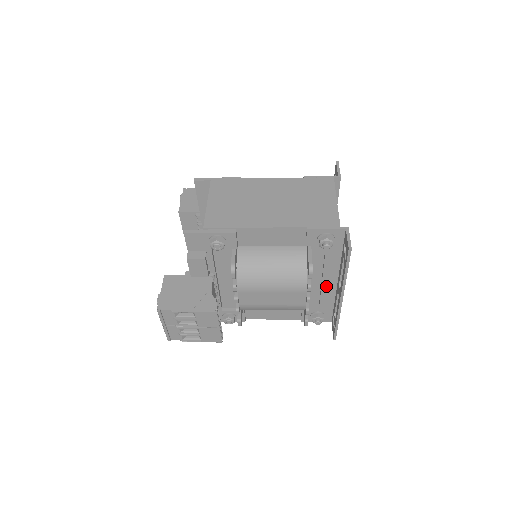
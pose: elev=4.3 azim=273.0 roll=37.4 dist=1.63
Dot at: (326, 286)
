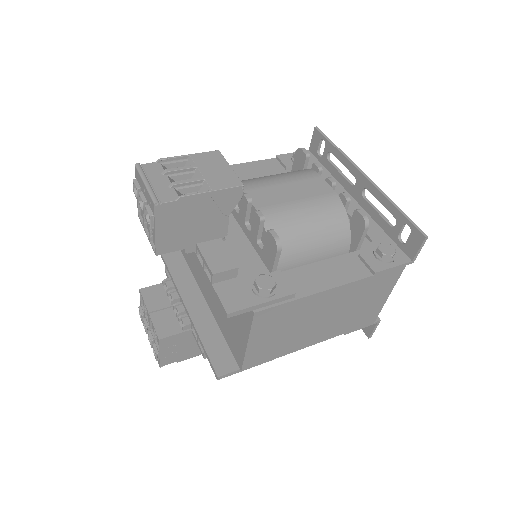
Dot at: occluded
